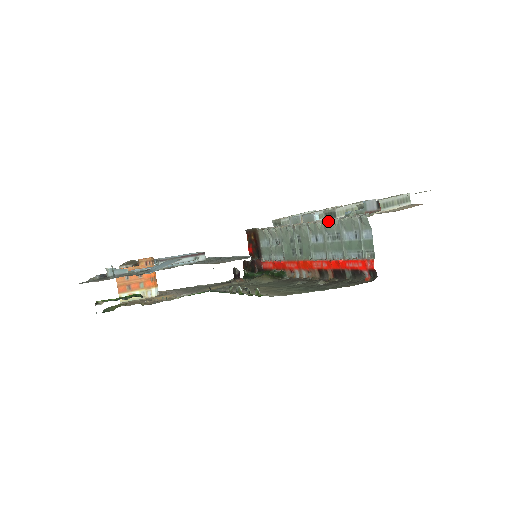
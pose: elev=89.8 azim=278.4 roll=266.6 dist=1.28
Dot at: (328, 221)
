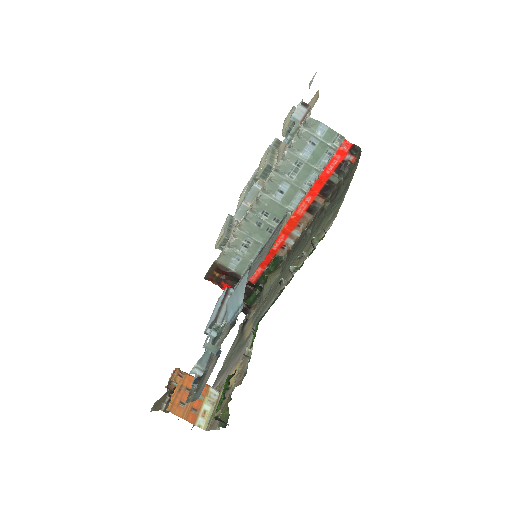
Dot at: (279, 163)
